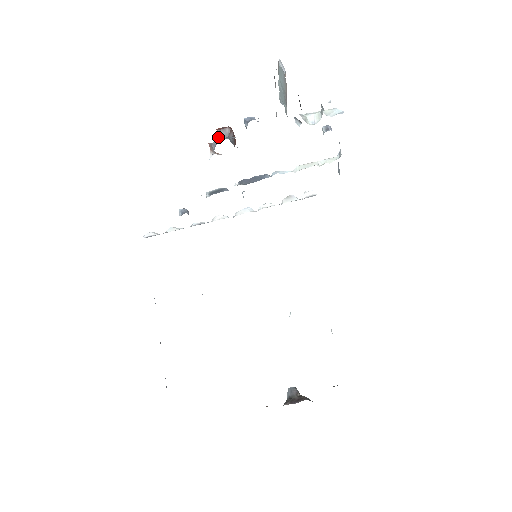
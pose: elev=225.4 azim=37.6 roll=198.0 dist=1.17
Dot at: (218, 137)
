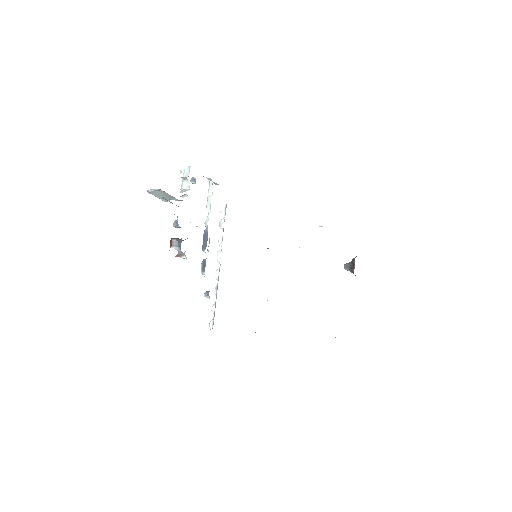
Dot at: (176, 248)
